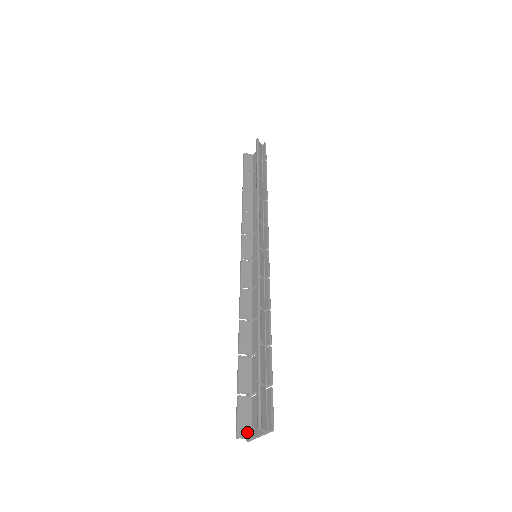
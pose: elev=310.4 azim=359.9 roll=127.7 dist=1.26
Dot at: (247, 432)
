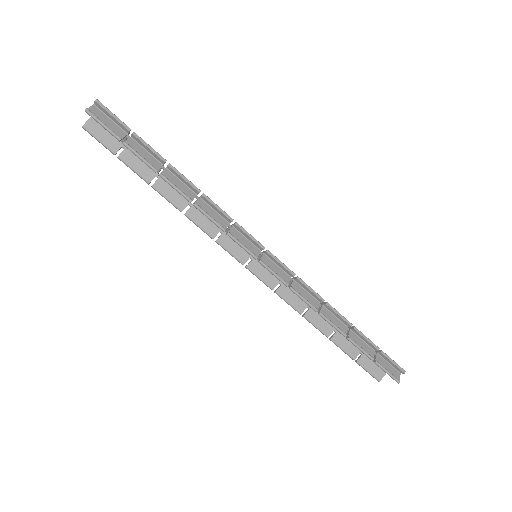
Dot at: (382, 373)
